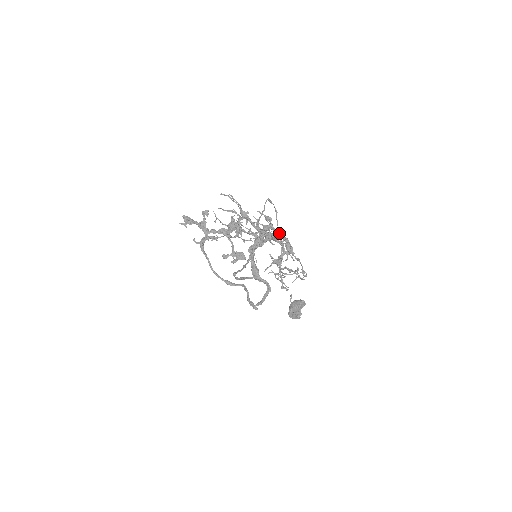
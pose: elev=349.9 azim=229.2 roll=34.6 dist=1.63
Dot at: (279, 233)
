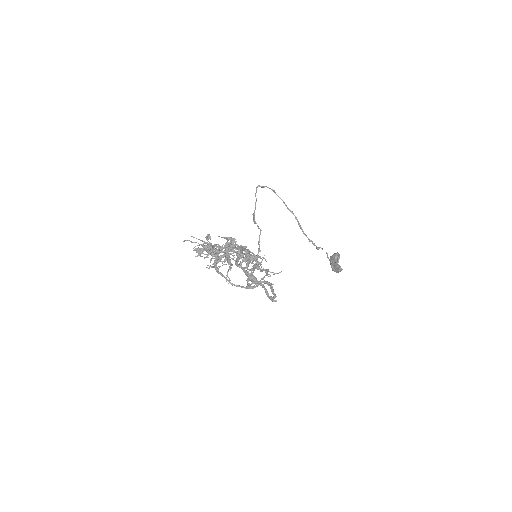
Dot at: (241, 246)
